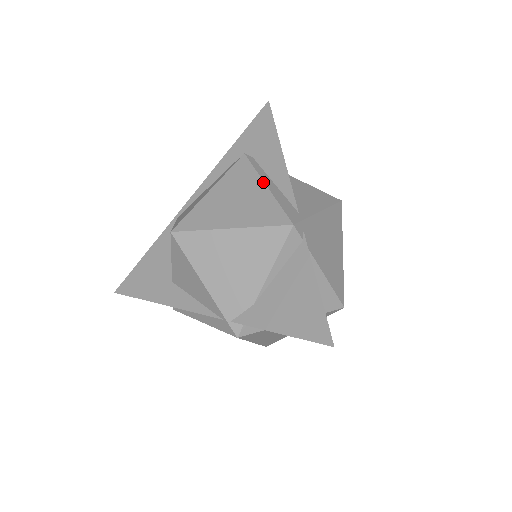
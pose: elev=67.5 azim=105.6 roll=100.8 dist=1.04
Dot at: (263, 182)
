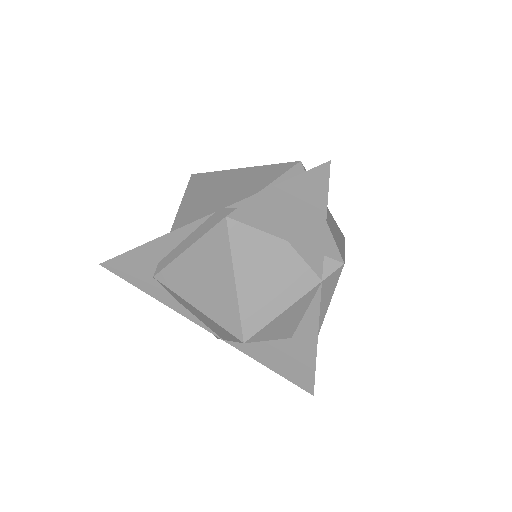
Dot at: occluded
